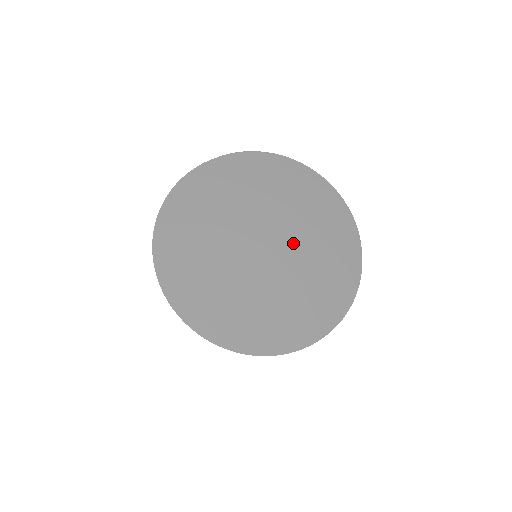
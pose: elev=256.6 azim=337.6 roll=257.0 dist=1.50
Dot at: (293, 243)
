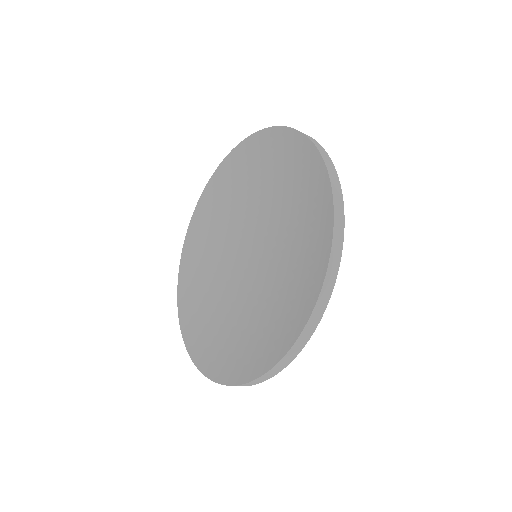
Dot at: (283, 229)
